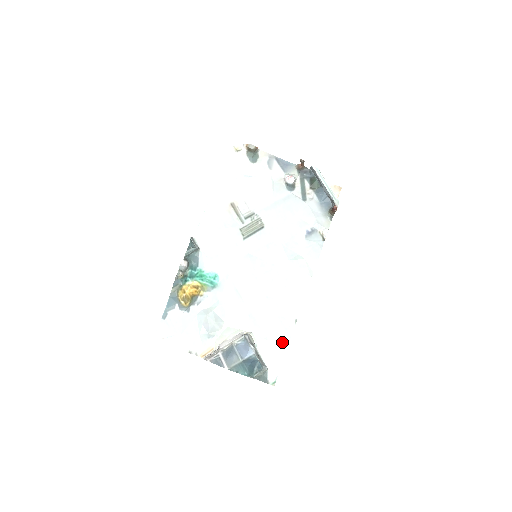
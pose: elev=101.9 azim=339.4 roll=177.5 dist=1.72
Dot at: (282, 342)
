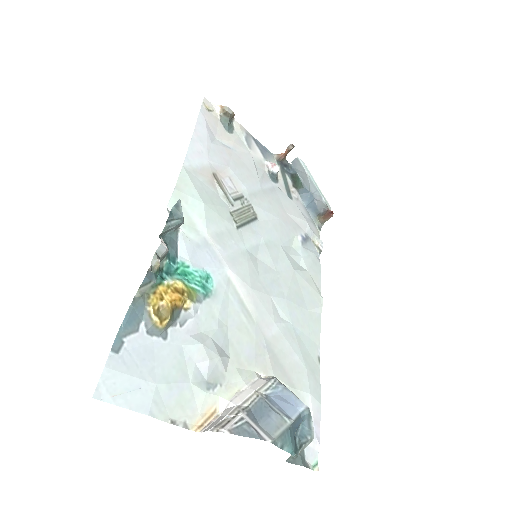
Dot at: (313, 392)
